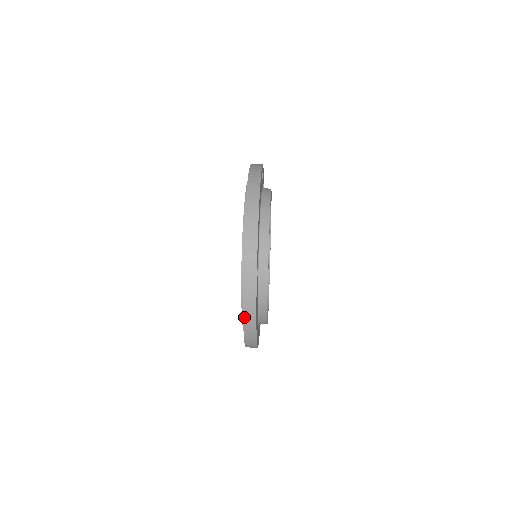
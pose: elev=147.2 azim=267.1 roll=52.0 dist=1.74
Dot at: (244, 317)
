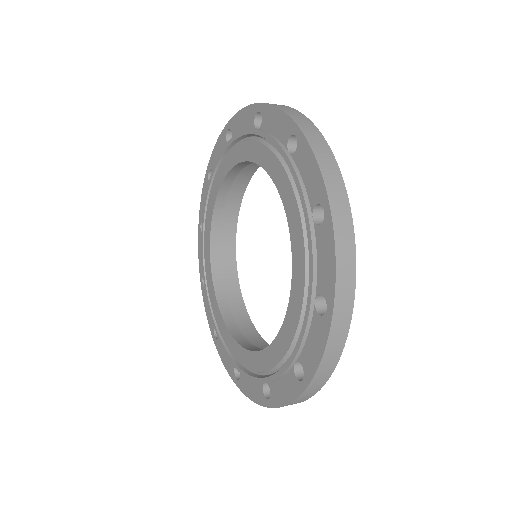
Dot at: (293, 119)
